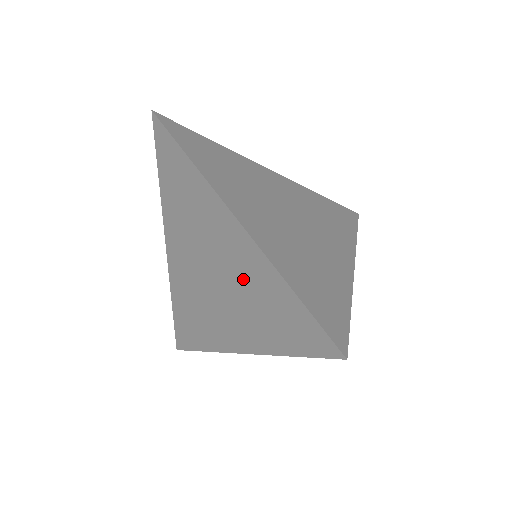
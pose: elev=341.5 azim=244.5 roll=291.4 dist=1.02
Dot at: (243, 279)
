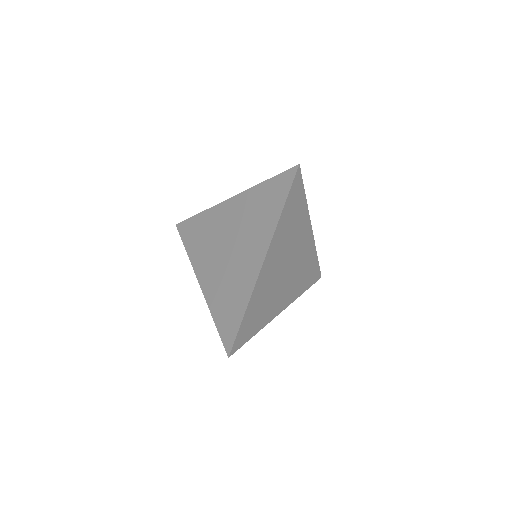
Dot at: (244, 217)
